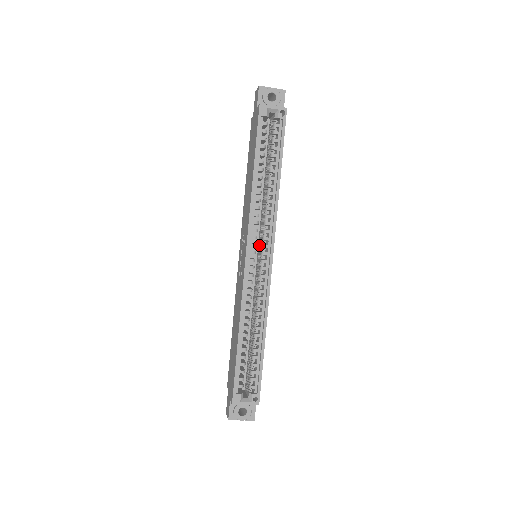
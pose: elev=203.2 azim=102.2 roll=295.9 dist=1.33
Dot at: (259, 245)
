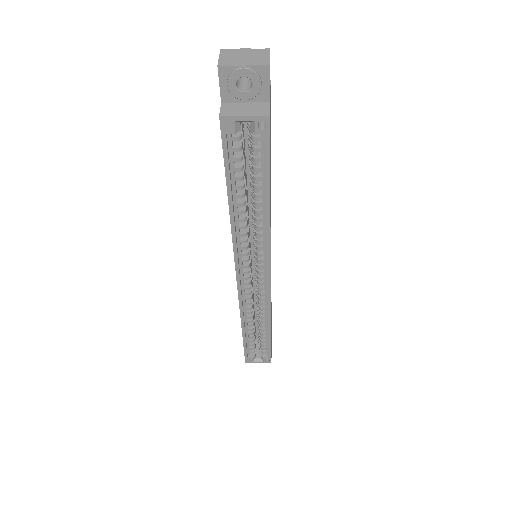
Dot at: occluded
